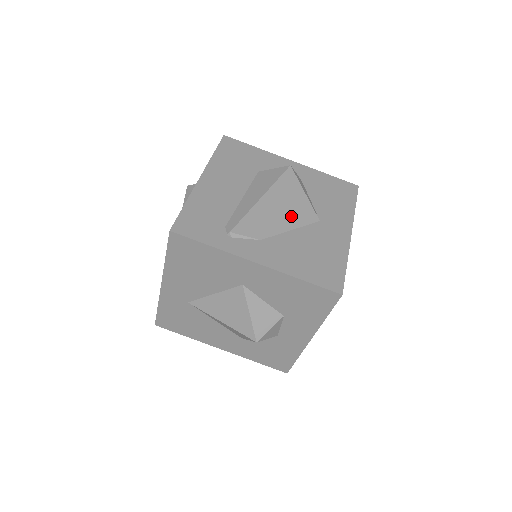
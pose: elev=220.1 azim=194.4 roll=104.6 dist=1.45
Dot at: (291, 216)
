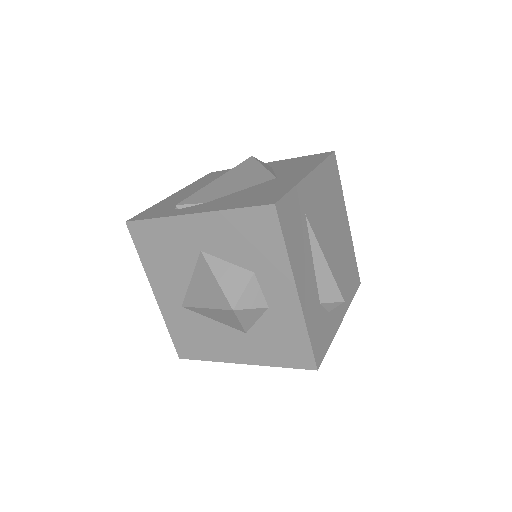
Dot at: (244, 182)
